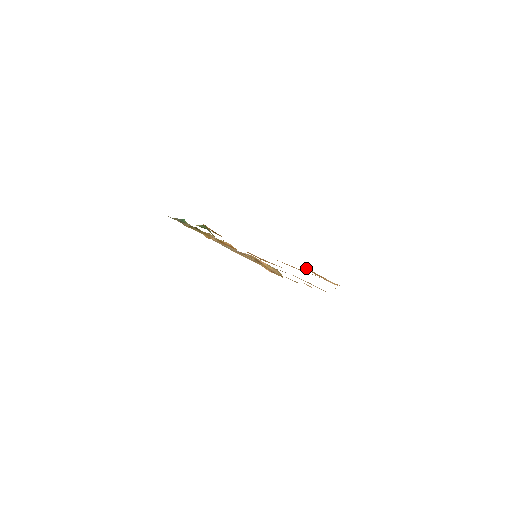
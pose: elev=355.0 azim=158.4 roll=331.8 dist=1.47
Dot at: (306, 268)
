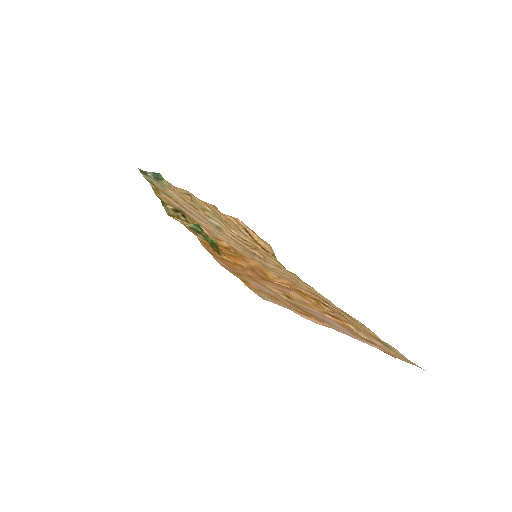
Dot at: (331, 313)
